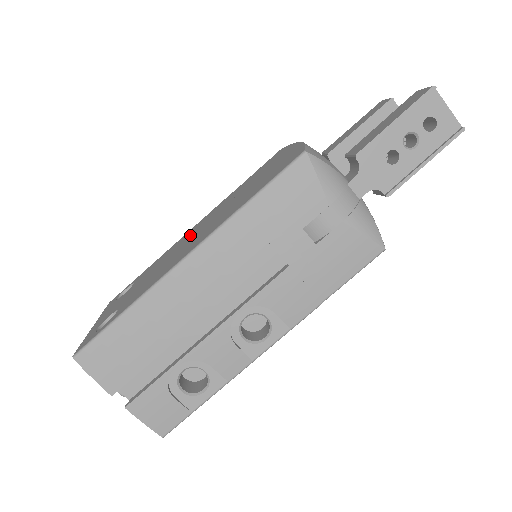
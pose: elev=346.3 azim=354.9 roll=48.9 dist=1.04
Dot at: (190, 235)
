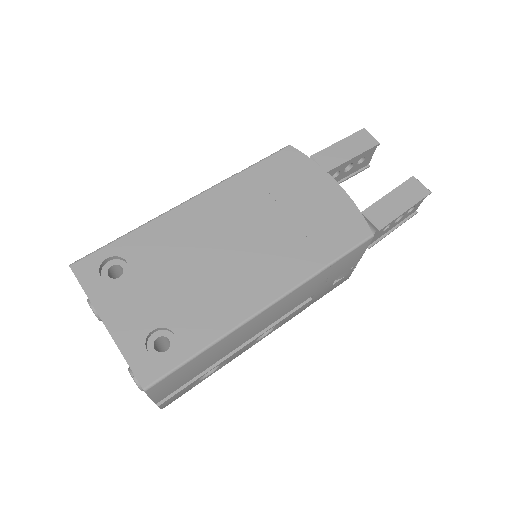
Dot at: (213, 232)
